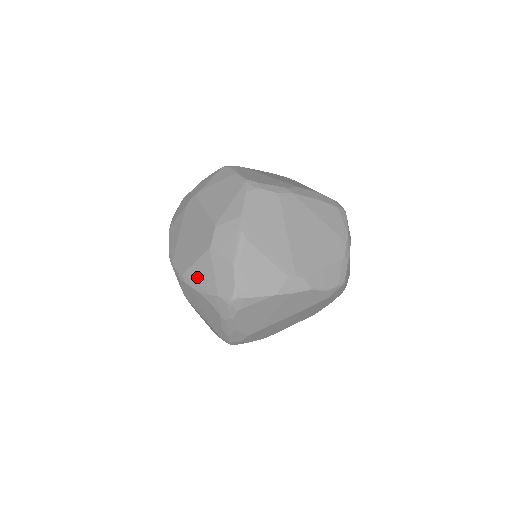
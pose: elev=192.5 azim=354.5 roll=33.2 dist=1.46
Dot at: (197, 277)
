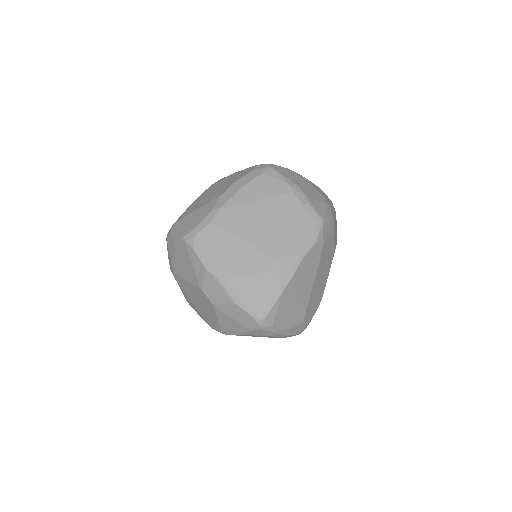
Dot at: (229, 328)
